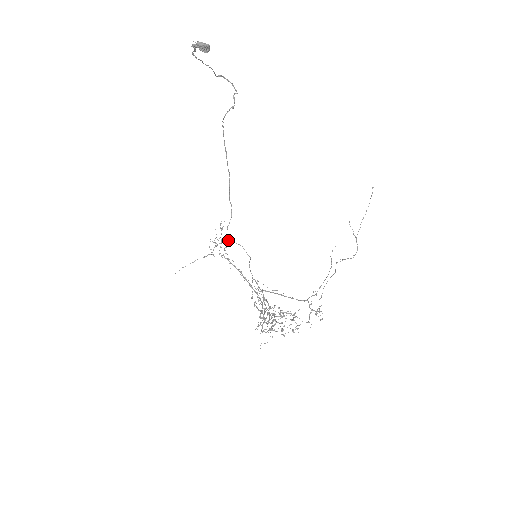
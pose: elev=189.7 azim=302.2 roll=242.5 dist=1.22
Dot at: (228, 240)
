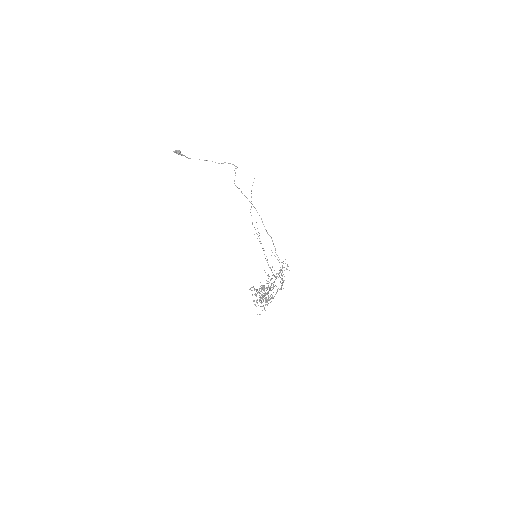
Dot at: occluded
